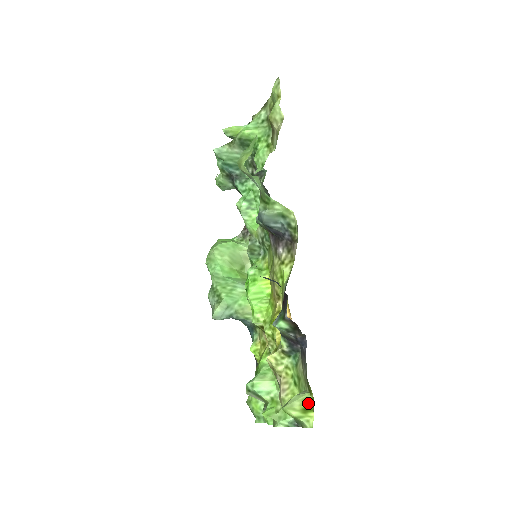
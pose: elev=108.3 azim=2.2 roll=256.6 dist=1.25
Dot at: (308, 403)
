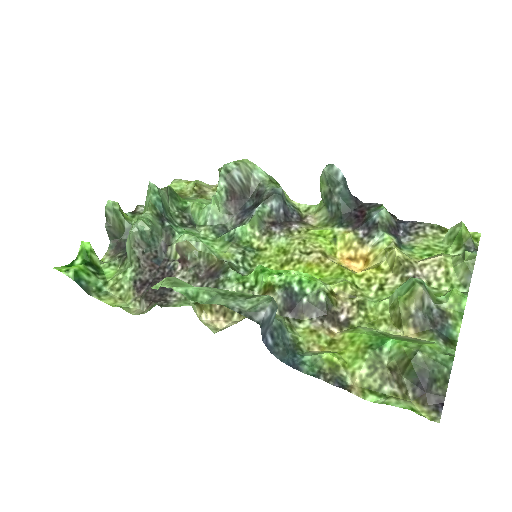
Dot at: occluded
